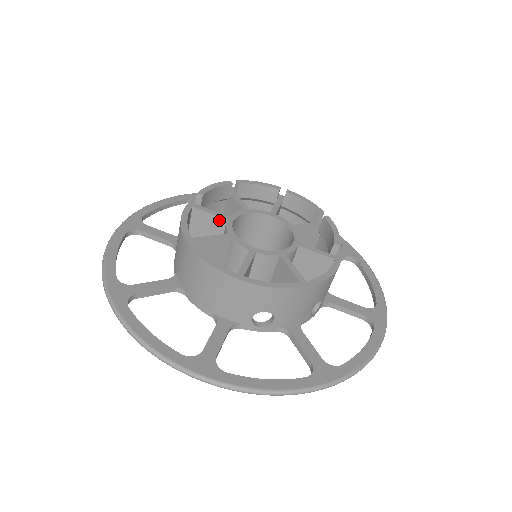
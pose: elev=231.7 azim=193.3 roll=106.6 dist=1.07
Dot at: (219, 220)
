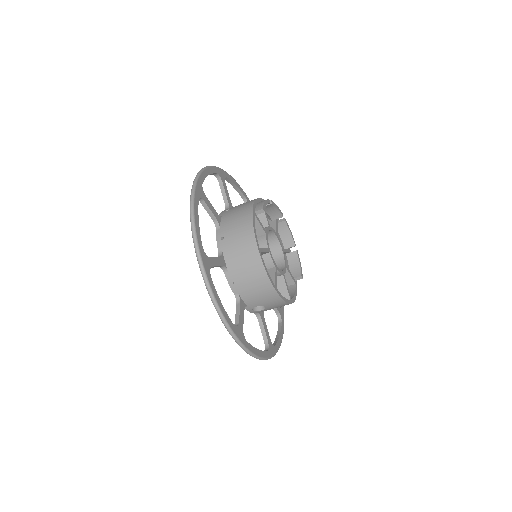
Dot at: (261, 231)
